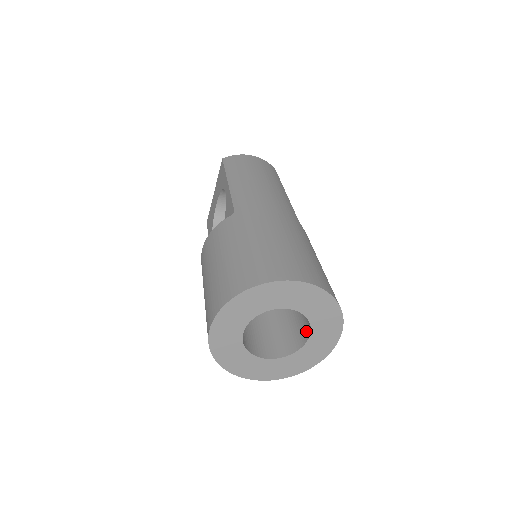
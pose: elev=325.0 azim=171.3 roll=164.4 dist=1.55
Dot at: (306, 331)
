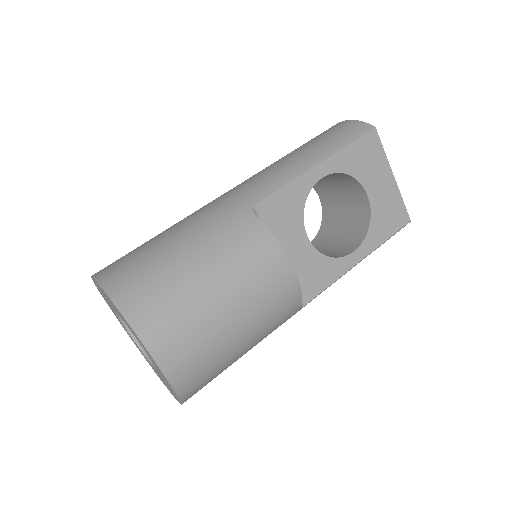
Dot at: occluded
